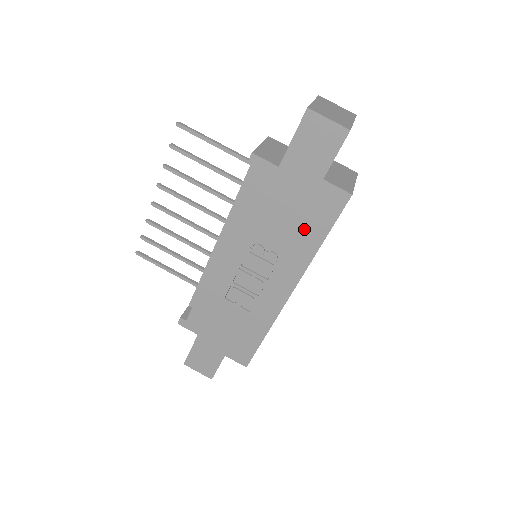
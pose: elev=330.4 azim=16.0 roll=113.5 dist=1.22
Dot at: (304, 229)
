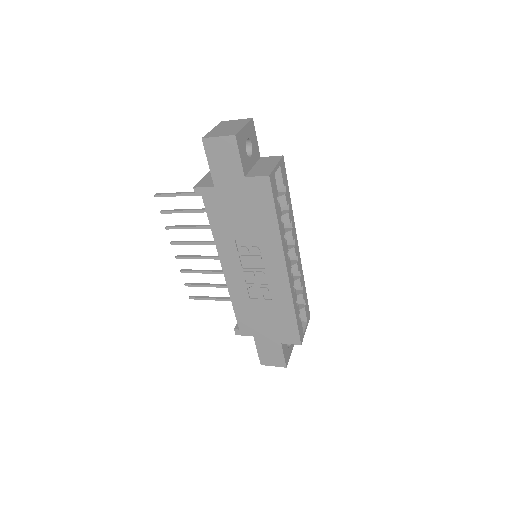
Dot at: (259, 218)
